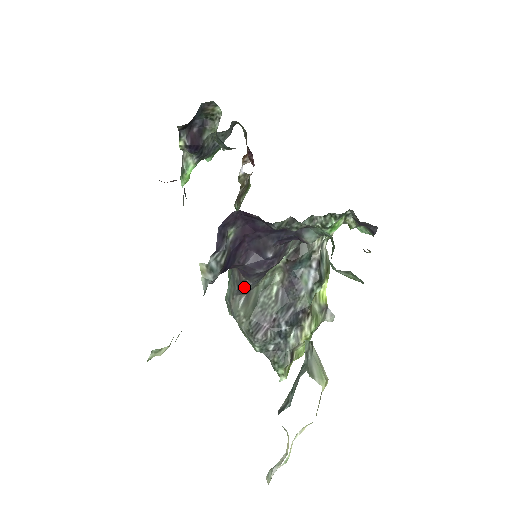
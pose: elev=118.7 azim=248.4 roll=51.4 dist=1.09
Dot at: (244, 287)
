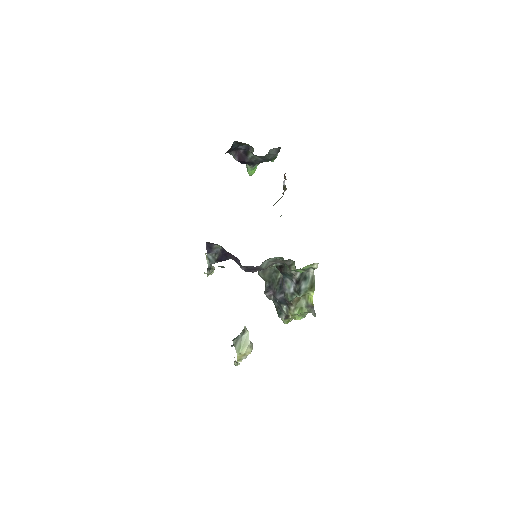
Dot at: occluded
